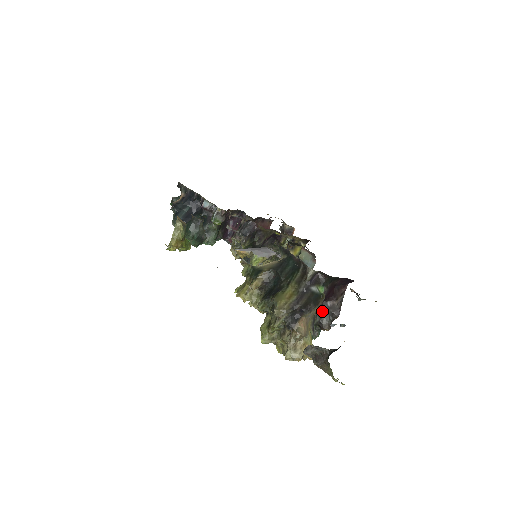
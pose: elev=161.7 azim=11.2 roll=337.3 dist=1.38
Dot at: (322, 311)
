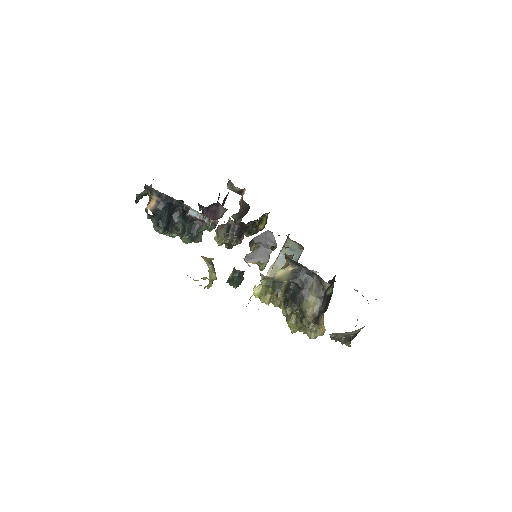
Dot at: occluded
